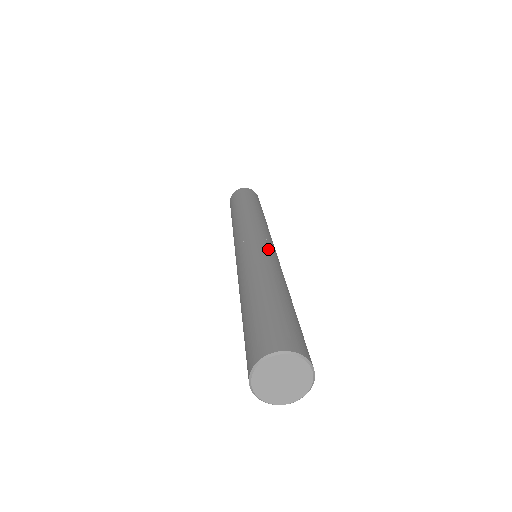
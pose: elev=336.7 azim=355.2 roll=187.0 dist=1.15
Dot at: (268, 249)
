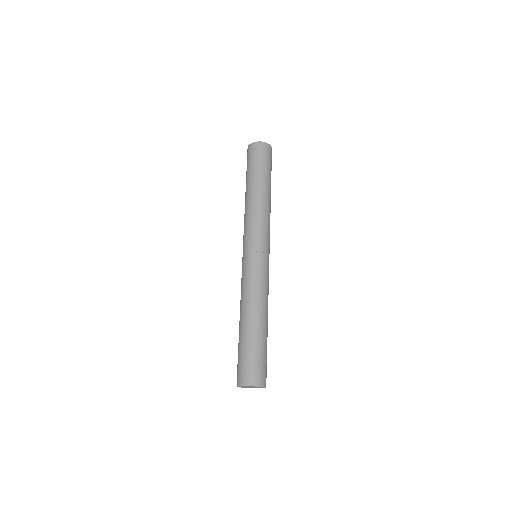
Dot at: (253, 269)
